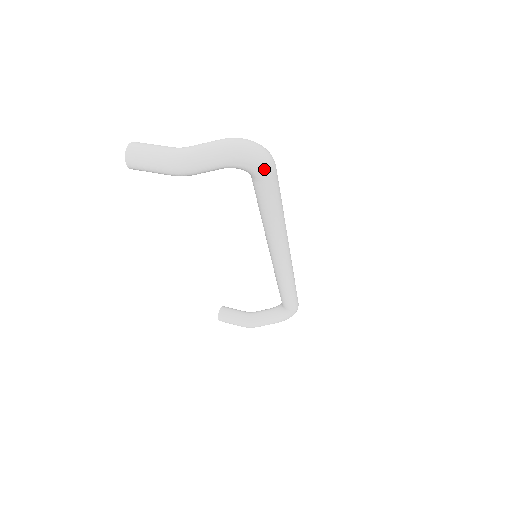
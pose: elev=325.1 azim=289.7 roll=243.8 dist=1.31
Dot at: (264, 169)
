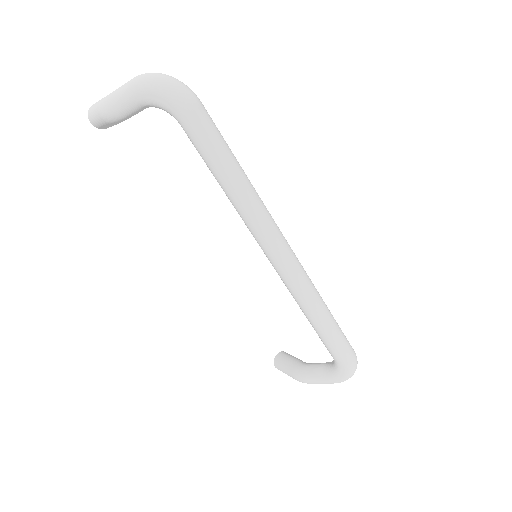
Dot at: (174, 103)
